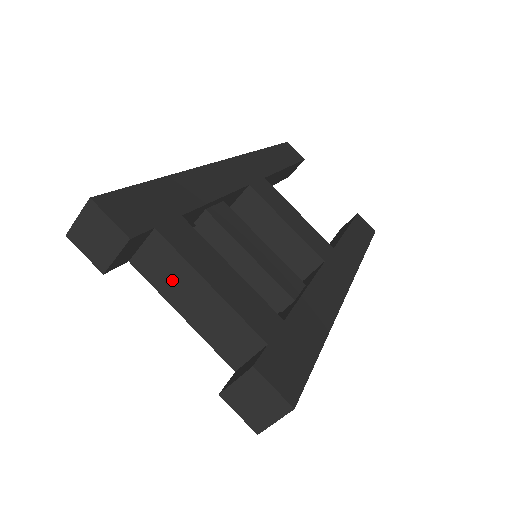
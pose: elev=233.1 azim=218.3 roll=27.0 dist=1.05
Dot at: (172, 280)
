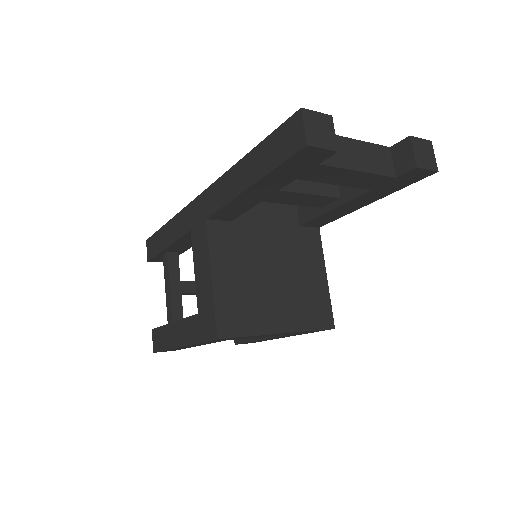
Dot at: (341, 153)
